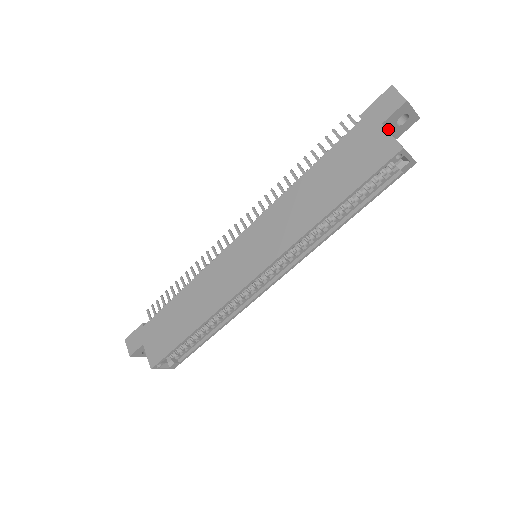
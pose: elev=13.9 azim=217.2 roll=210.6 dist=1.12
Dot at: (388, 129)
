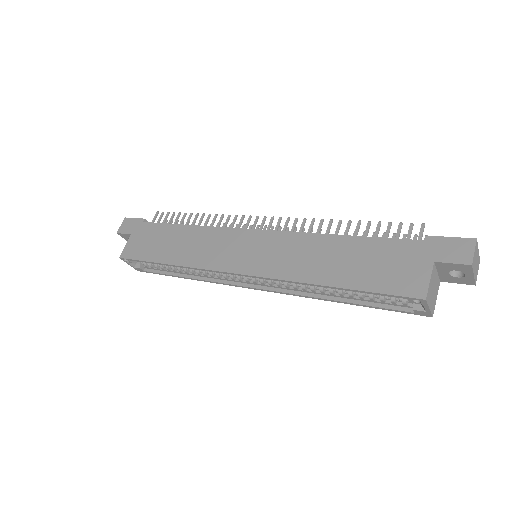
Dot at: (438, 269)
